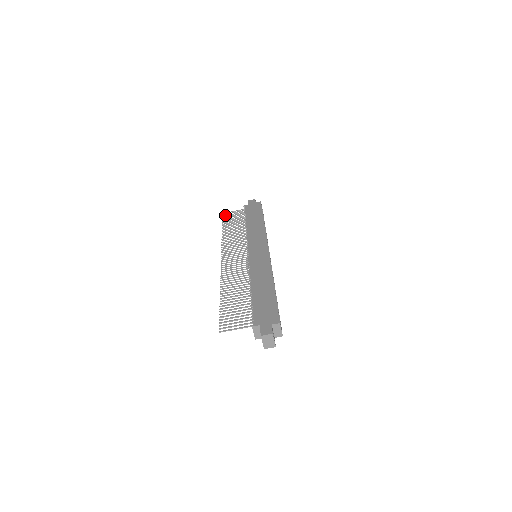
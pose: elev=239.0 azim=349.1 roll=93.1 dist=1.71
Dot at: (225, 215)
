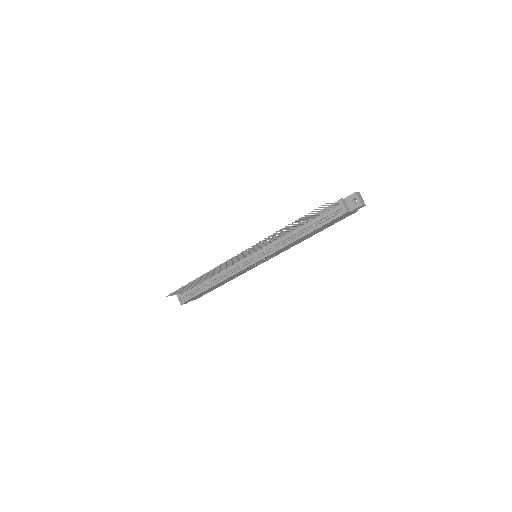
Dot at: (172, 293)
